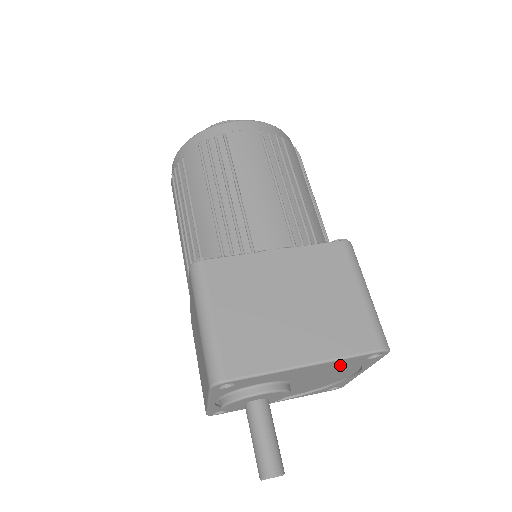
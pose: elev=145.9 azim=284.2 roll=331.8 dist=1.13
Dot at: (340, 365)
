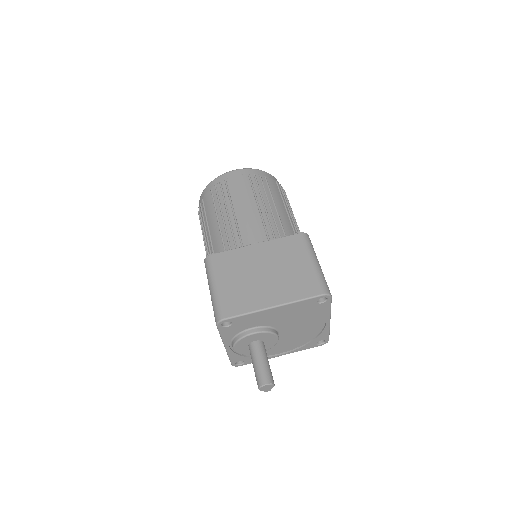
Dot at: (304, 311)
